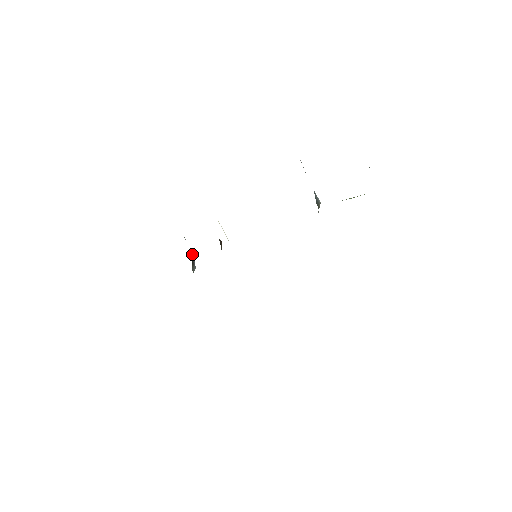
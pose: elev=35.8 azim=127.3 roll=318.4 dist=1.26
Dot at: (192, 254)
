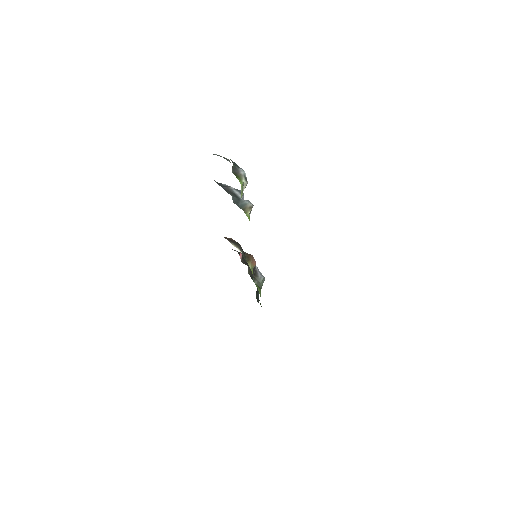
Dot at: (256, 270)
